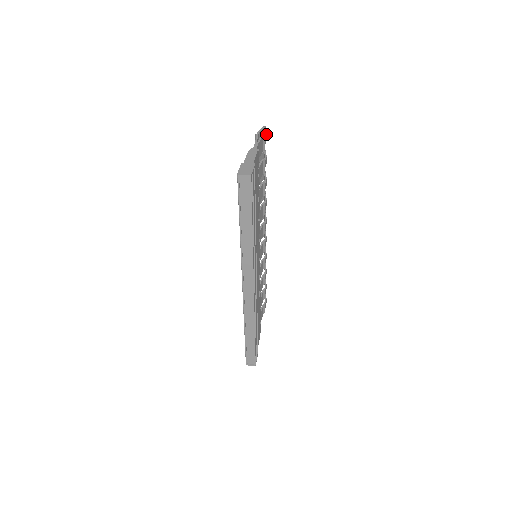
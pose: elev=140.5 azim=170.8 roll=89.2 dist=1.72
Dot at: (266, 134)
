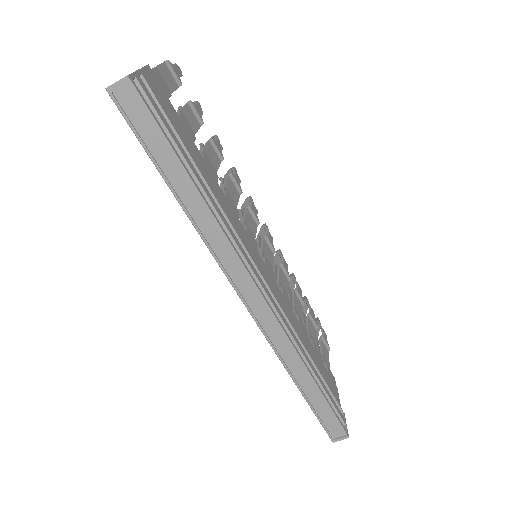
Dot at: (175, 65)
